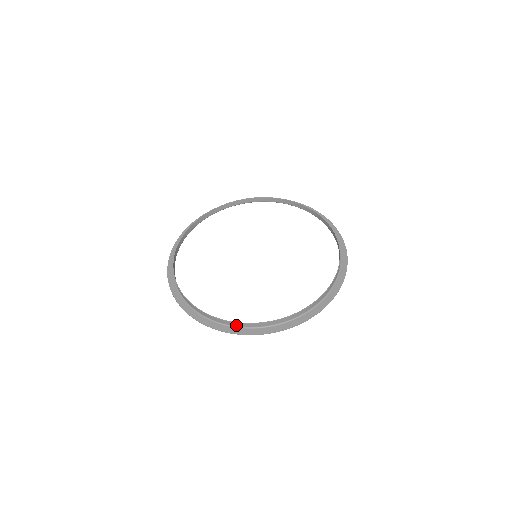
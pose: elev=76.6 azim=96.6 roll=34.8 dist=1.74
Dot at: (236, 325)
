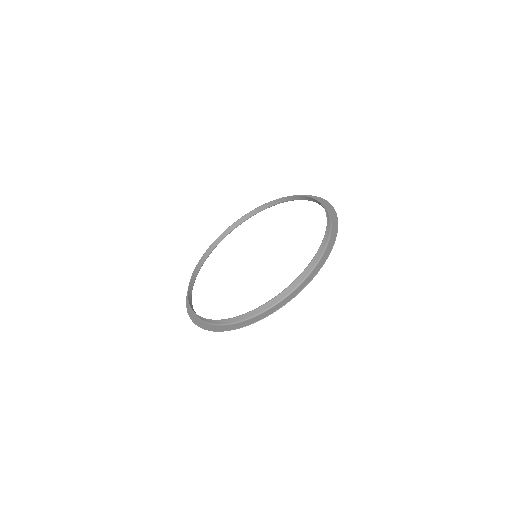
Dot at: (271, 305)
